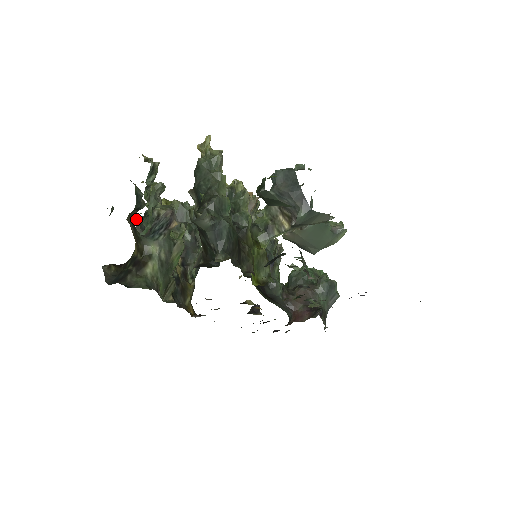
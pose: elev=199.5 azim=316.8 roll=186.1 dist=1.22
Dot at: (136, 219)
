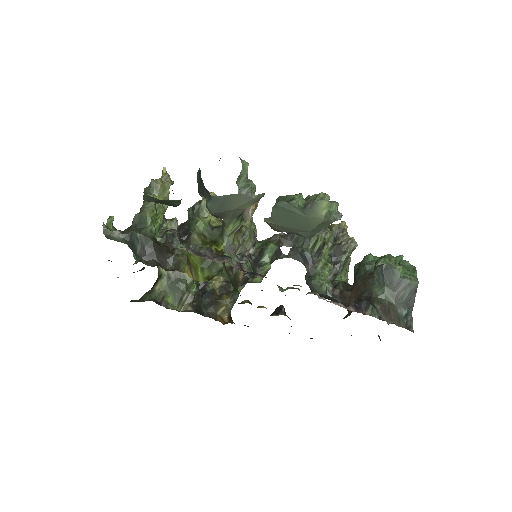
Dot at: occluded
